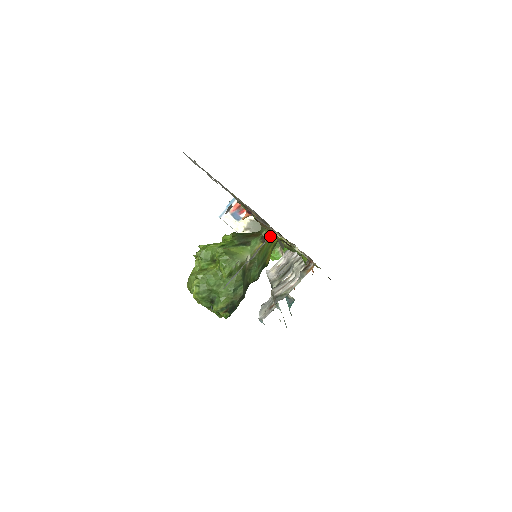
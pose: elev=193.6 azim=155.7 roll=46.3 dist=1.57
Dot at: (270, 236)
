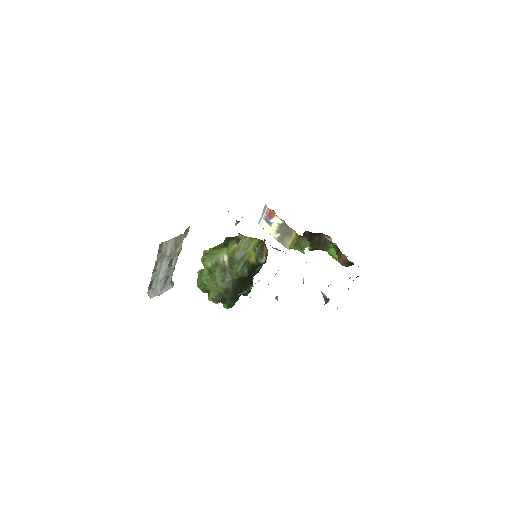
Dot at: (170, 239)
